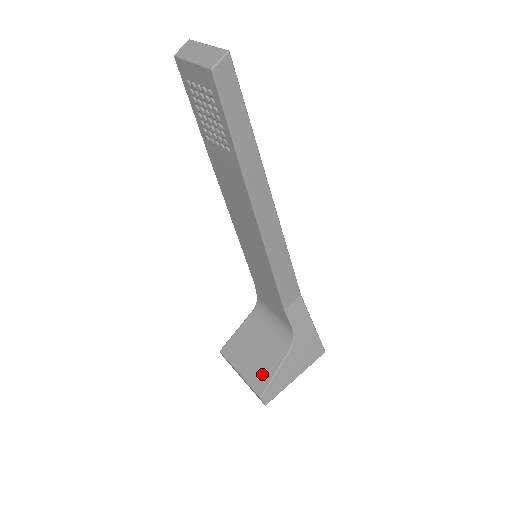
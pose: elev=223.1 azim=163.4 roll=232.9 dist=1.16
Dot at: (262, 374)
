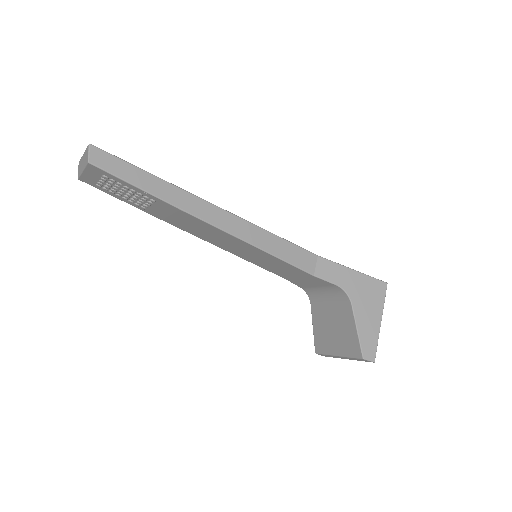
Dot at: (350, 340)
